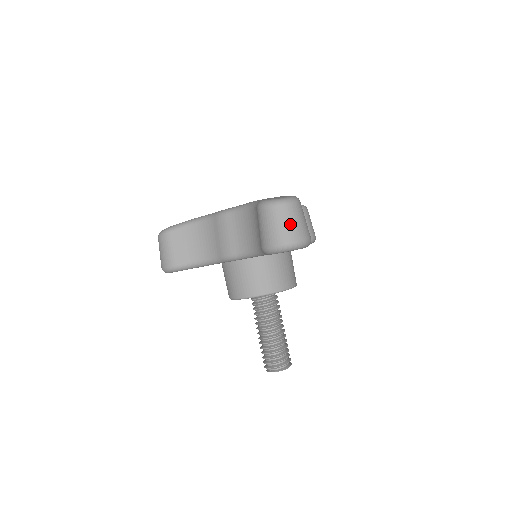
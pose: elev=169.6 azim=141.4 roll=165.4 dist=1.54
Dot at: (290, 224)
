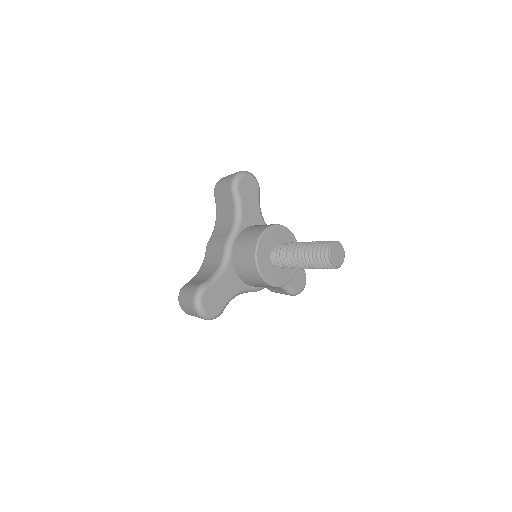
Dot at: occluded
